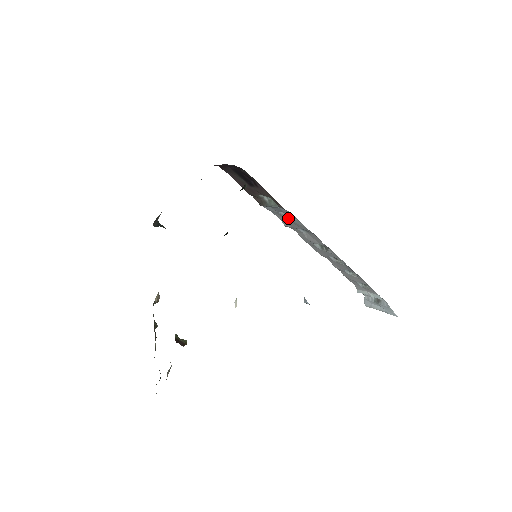
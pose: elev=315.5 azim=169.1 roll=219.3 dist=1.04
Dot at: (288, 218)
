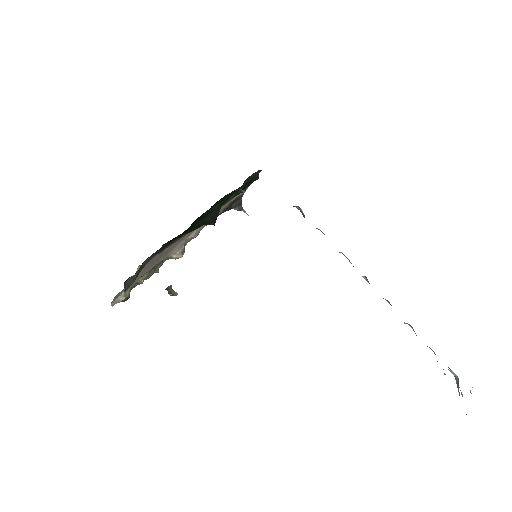
Dot at: occluded
